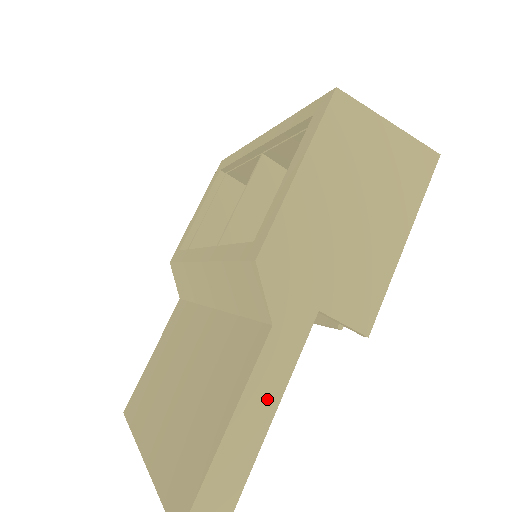
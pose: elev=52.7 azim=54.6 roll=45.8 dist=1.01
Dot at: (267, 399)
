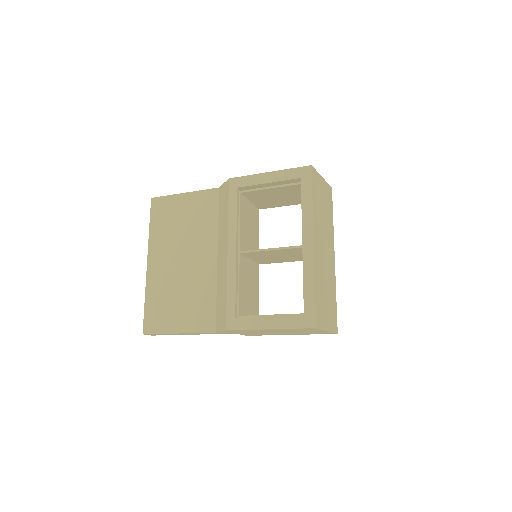
Dot at: occluded
